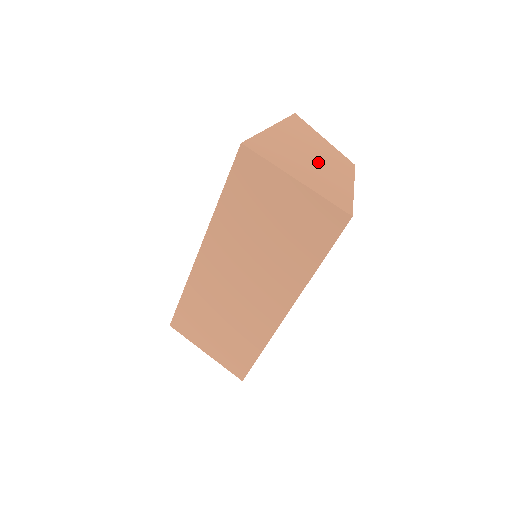
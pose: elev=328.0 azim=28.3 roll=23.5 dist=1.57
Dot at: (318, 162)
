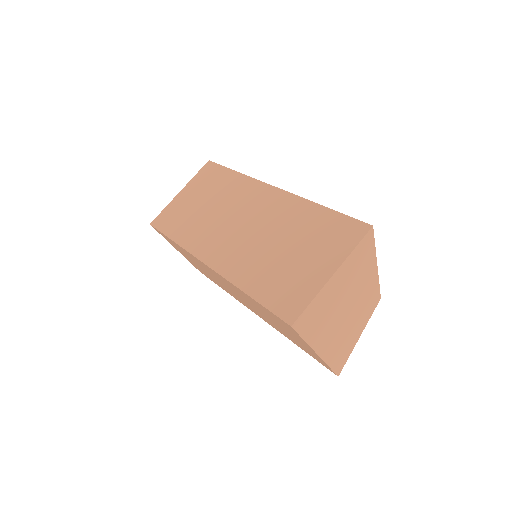
Dot at: (349, 315)
